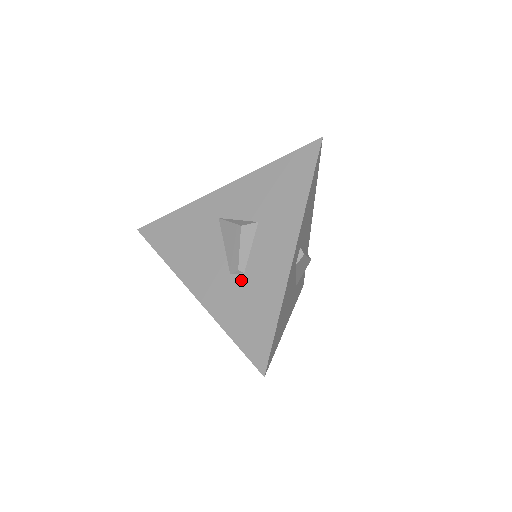
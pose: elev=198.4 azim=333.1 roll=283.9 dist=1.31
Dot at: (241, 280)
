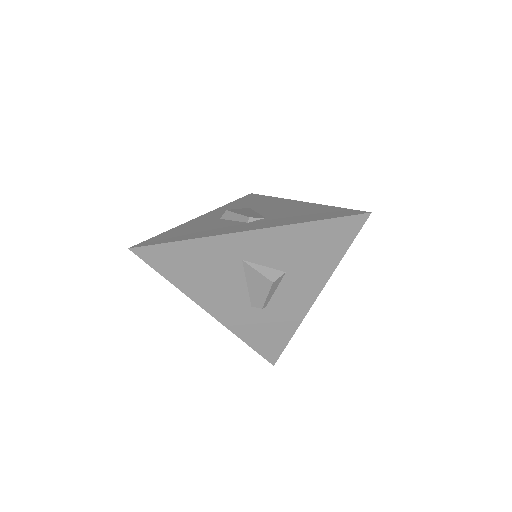
Dot at: (262, 312)
